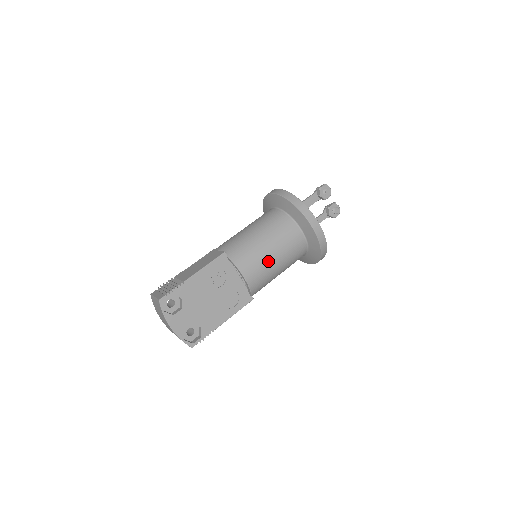
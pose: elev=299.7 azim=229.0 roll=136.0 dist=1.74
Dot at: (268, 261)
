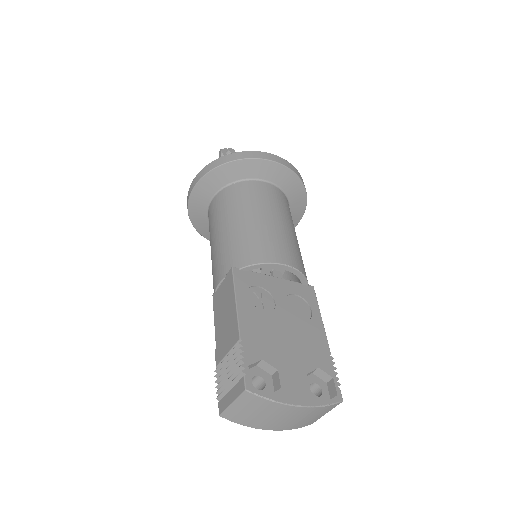
Dot at: (278, 230)
